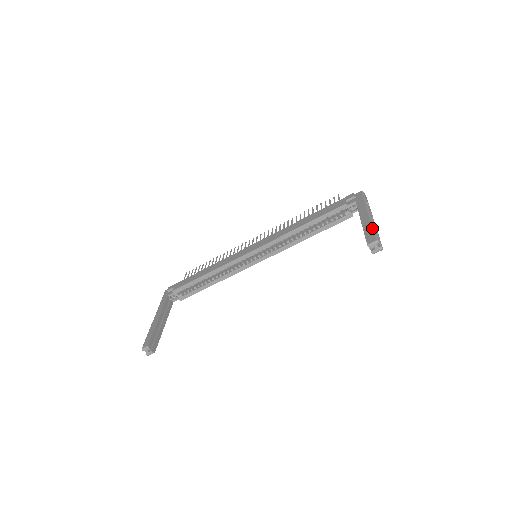
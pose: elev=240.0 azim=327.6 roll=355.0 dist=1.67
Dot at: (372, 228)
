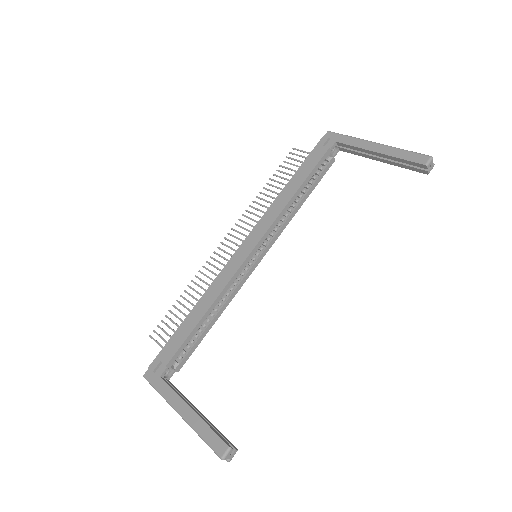
Dot at: (406, 151)
